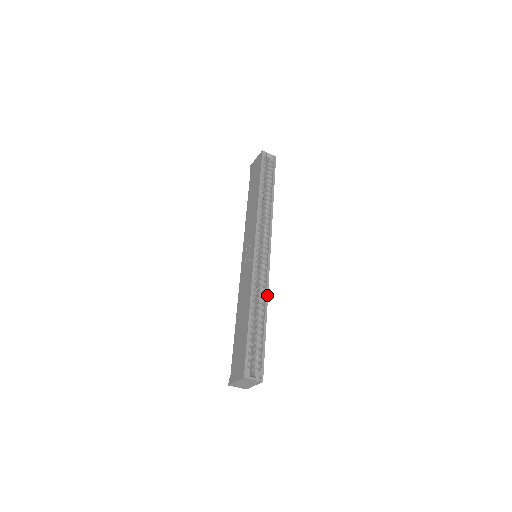
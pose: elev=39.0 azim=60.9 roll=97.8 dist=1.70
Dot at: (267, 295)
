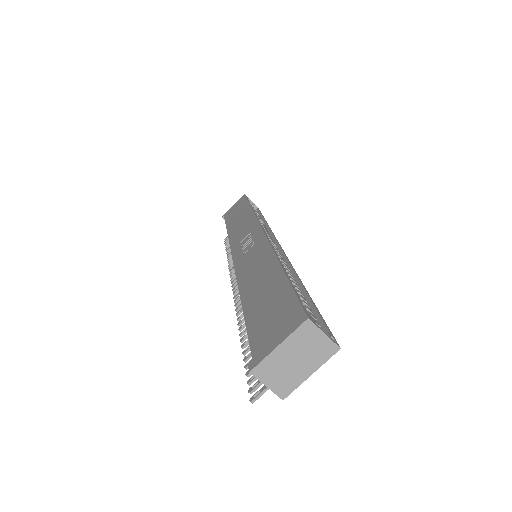
Dot at: (295, 272)
